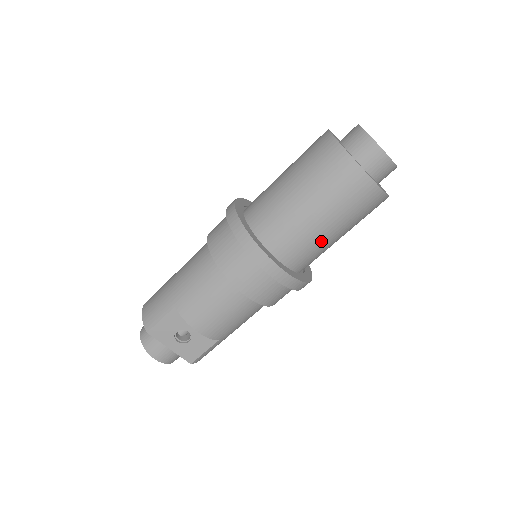
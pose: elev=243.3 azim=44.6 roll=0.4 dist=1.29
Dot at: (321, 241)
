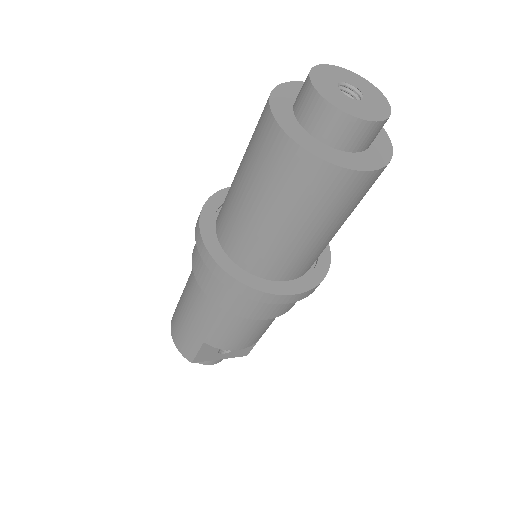
Dot at: (327, 242)
